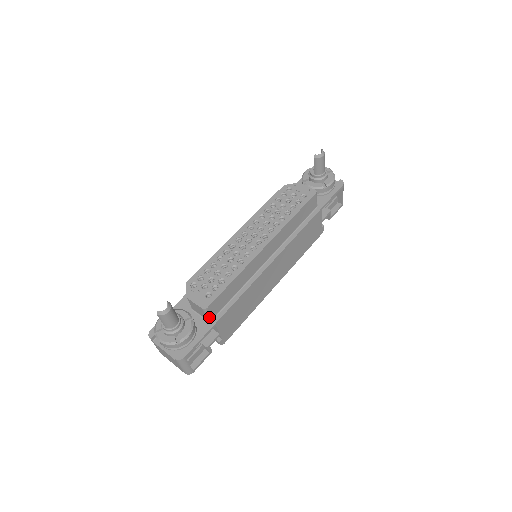
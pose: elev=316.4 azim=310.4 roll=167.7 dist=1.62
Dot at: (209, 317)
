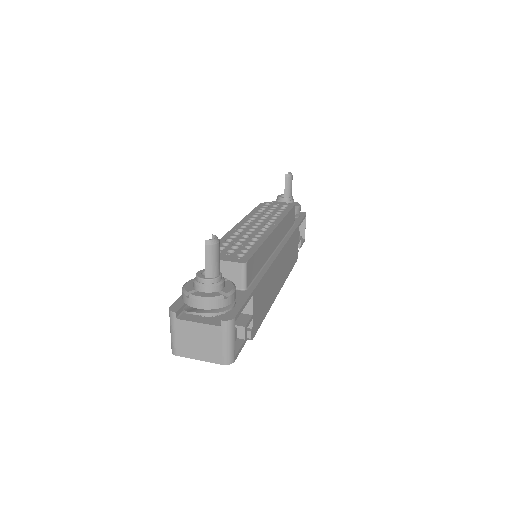
Dot at: (245, 282)
